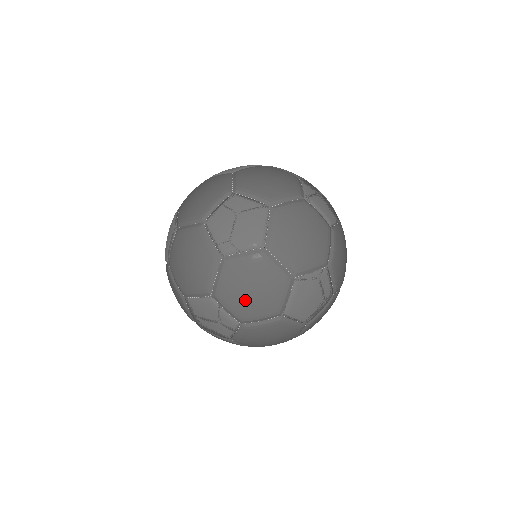
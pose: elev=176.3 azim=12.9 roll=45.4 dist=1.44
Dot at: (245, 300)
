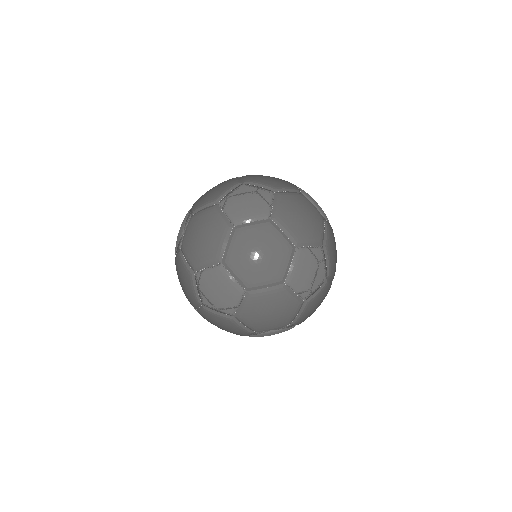
Dot at: (274, 321)
